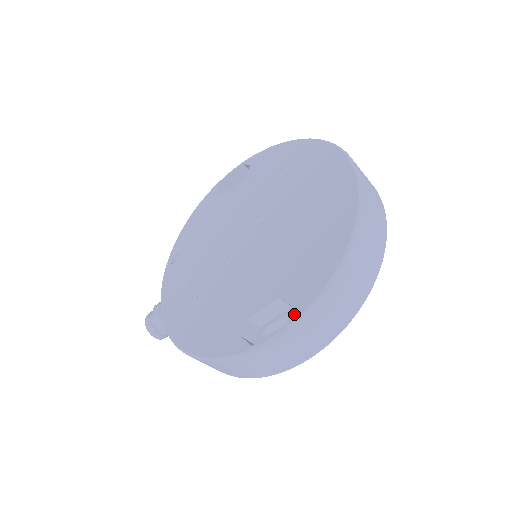
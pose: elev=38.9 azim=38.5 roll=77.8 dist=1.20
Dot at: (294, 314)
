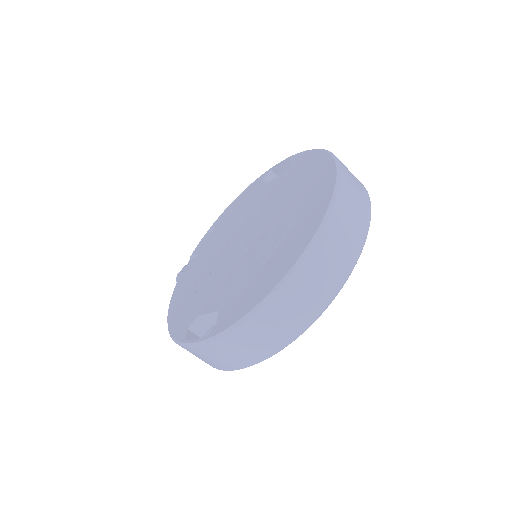
Dot at: (213, 332)
